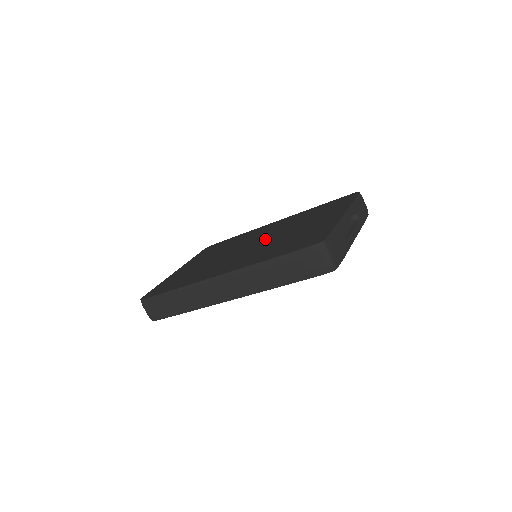
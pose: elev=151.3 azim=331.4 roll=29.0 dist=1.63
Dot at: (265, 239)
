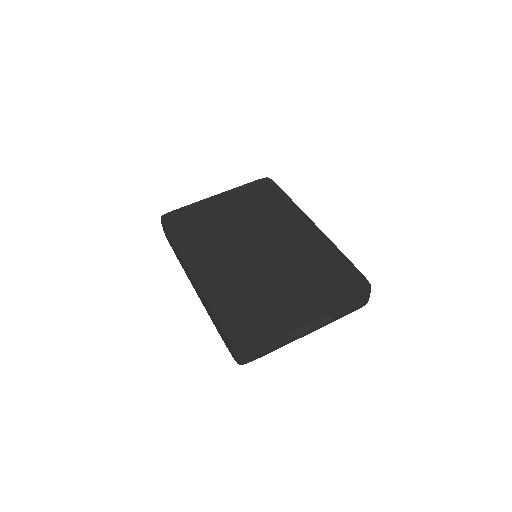
Dot at: (265, 256)
